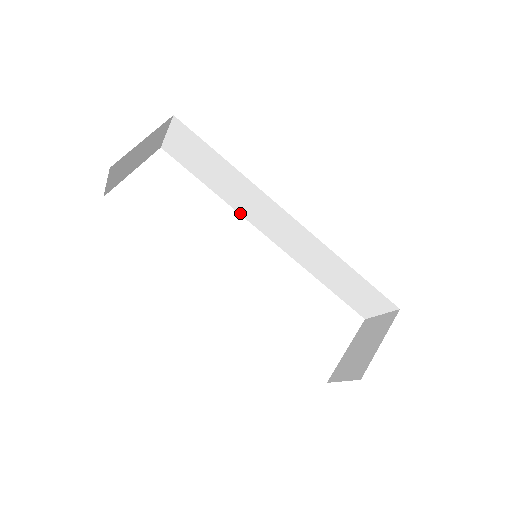
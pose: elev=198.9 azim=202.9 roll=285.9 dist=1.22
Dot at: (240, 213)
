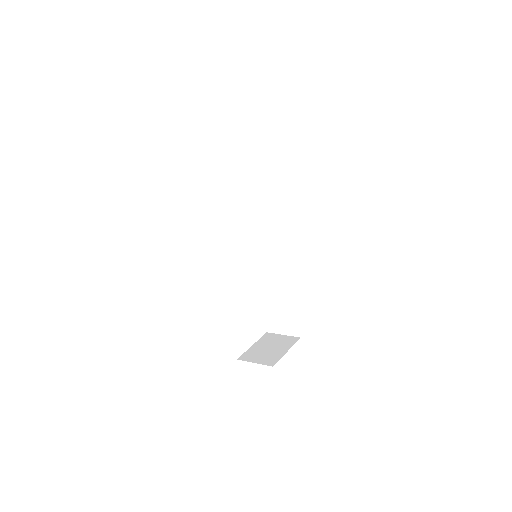
Dot at: (250, 220)
